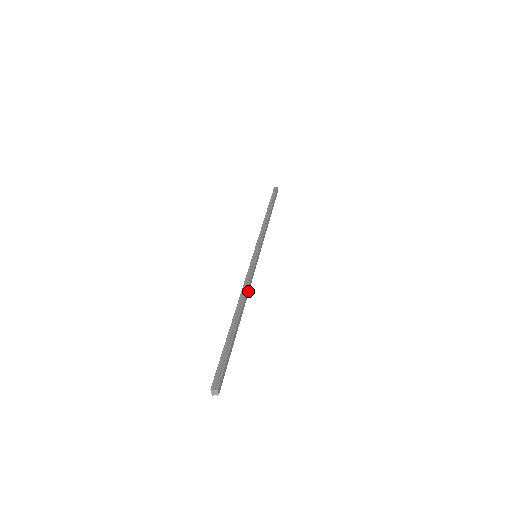
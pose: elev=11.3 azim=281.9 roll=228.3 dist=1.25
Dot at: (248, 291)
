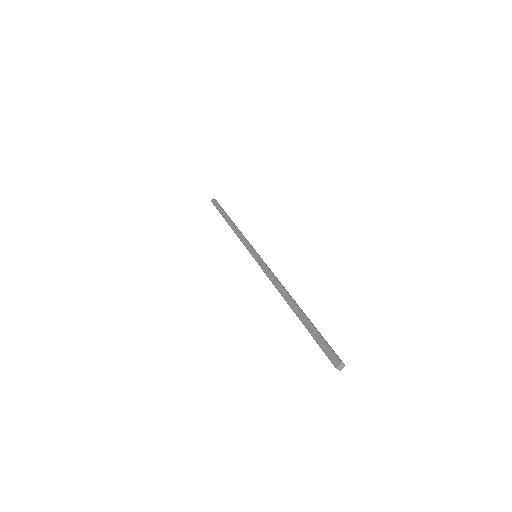
Dot at: occluded
